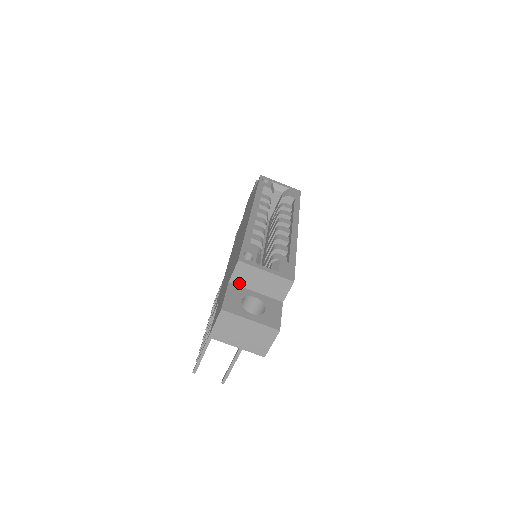
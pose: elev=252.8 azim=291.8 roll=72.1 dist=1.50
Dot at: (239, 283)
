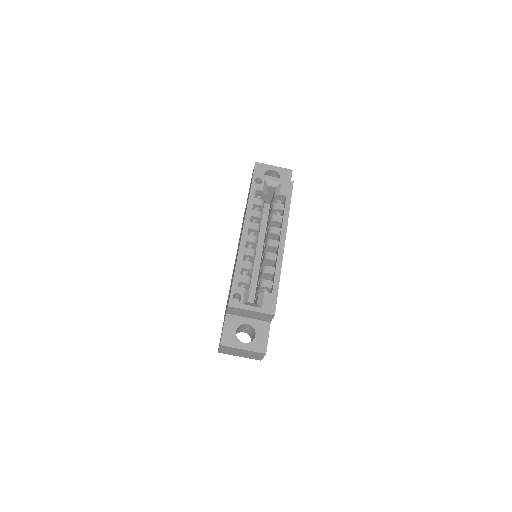
Dot at: (234, 314)
